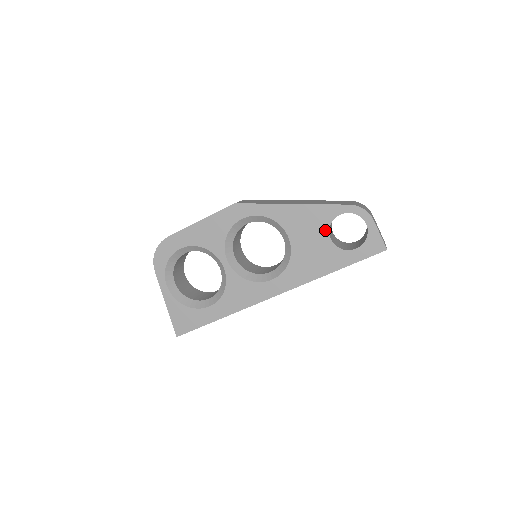
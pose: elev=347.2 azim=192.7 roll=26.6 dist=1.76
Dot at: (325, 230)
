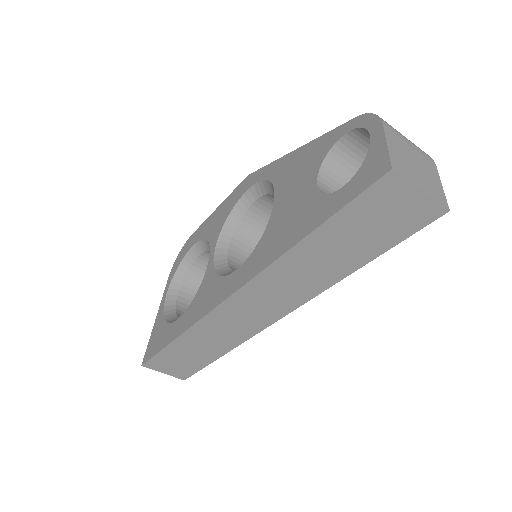
Dot at: (315, 171)
